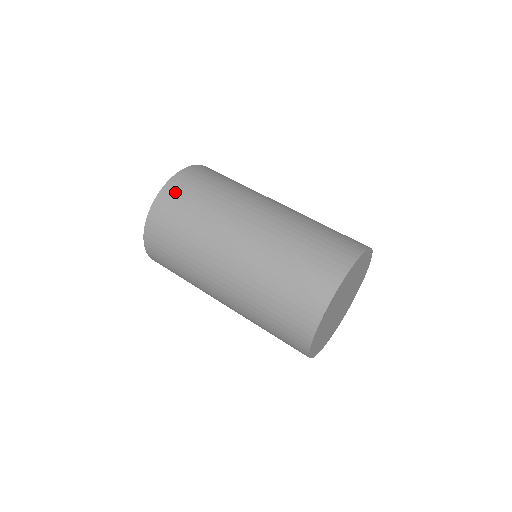
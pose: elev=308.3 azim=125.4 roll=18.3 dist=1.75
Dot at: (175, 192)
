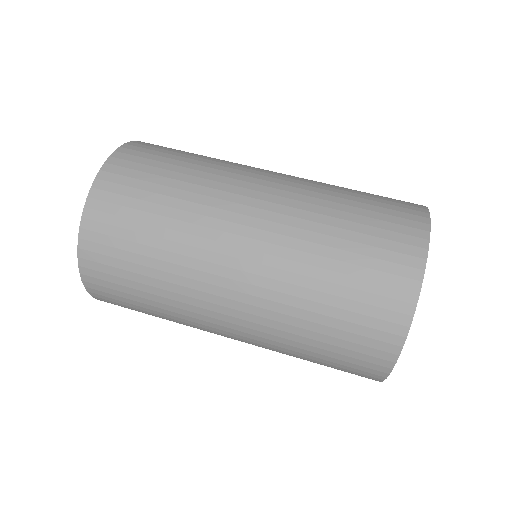
Dot at: (130, 163)
